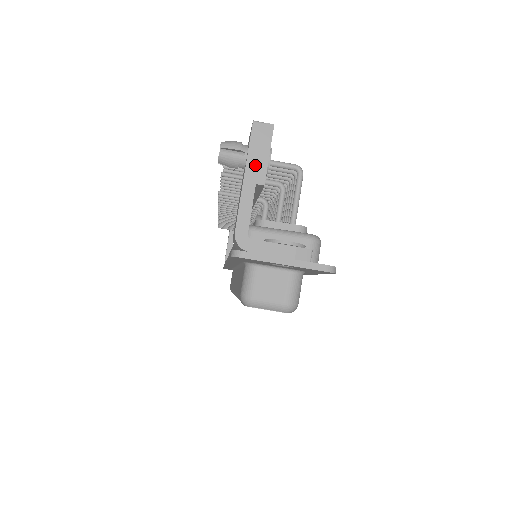
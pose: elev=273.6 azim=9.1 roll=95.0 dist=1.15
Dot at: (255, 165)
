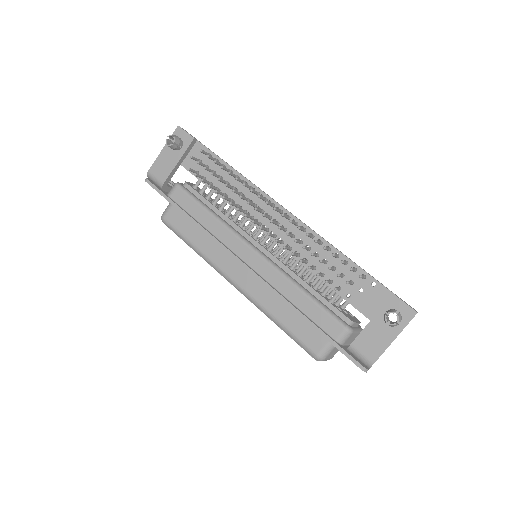
Dot at: occluded
